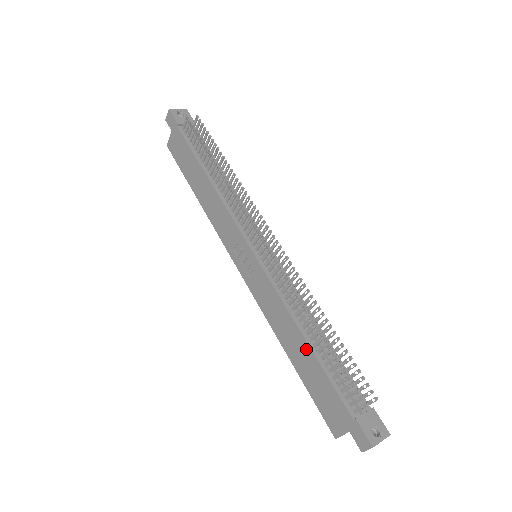
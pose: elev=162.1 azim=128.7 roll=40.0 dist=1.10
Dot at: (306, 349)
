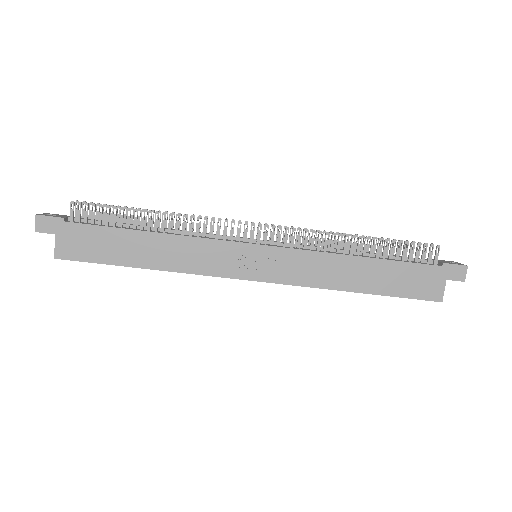
Dot at: (370, 263)
